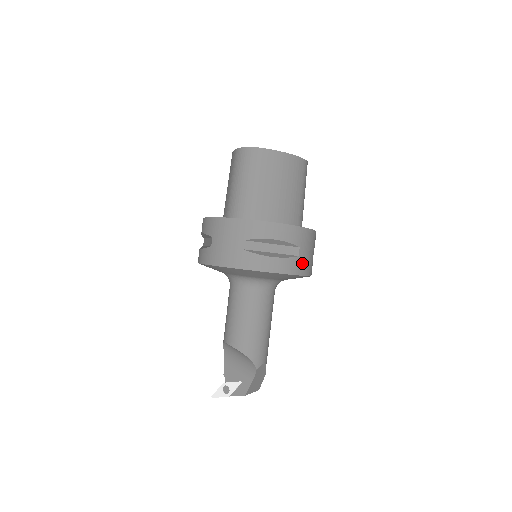
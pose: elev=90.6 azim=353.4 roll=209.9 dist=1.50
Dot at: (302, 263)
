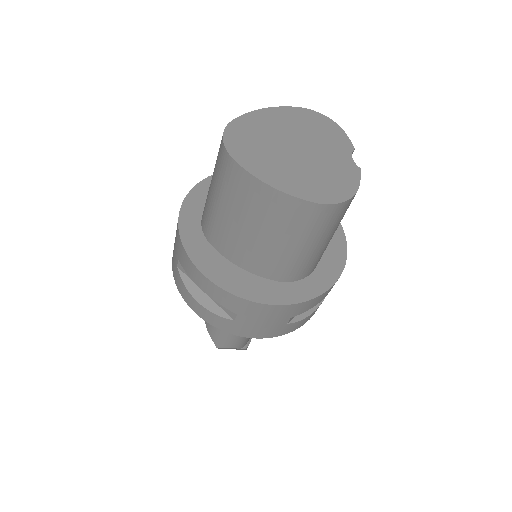
Dot at: (243, 327)
